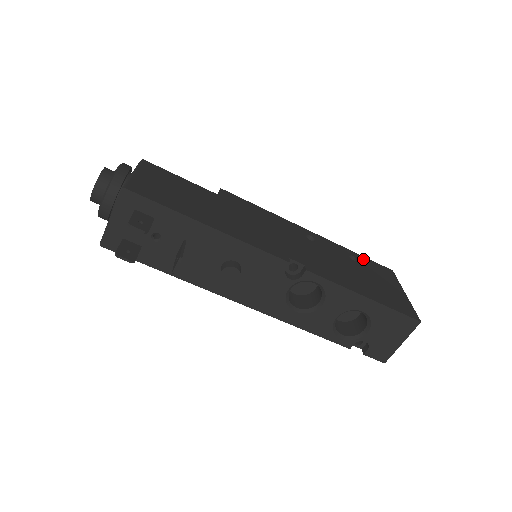
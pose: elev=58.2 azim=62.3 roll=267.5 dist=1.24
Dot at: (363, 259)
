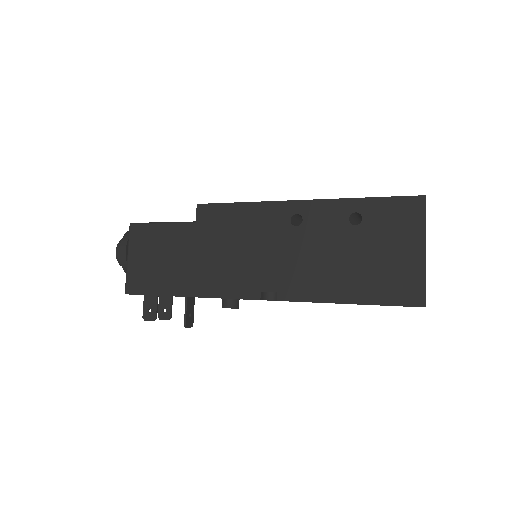
Dot at: (373, 207)
